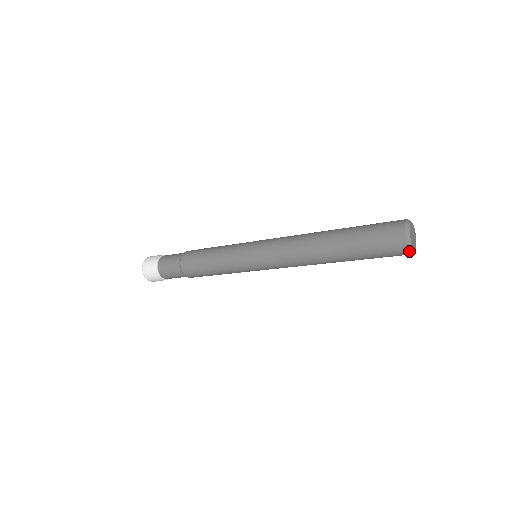
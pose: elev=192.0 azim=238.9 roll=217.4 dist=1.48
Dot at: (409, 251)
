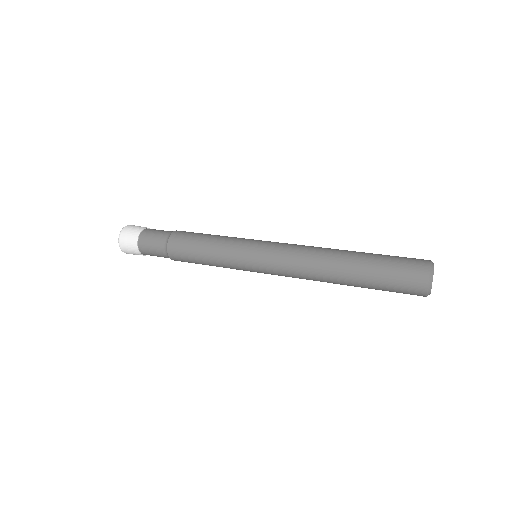
Dot at: (426, 296)
